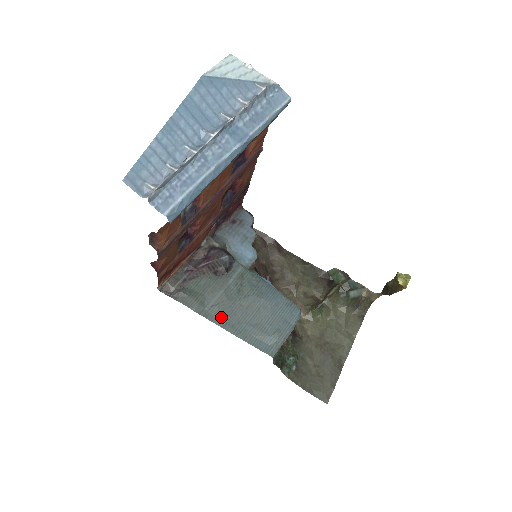
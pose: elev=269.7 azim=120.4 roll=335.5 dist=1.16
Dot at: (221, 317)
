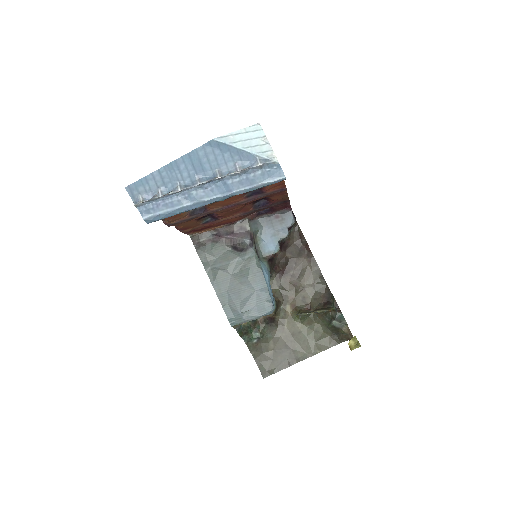
Dot at: (216, 279)
